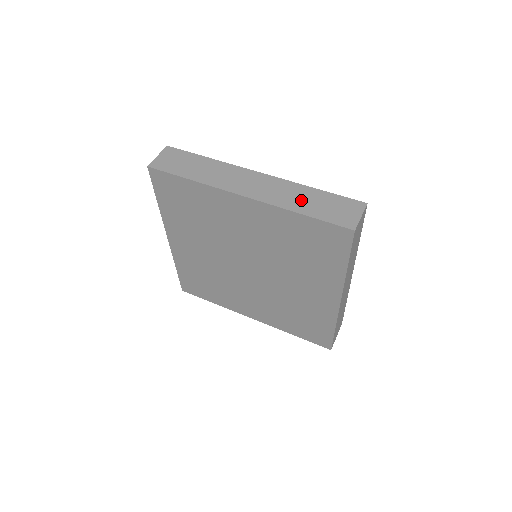
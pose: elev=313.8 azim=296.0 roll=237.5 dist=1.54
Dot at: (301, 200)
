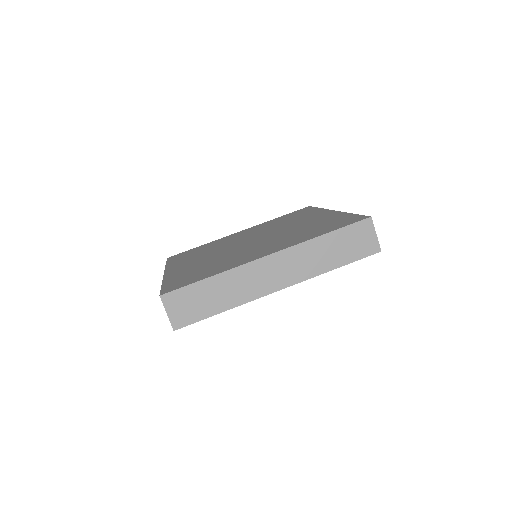
Dot at: (324, 256)
